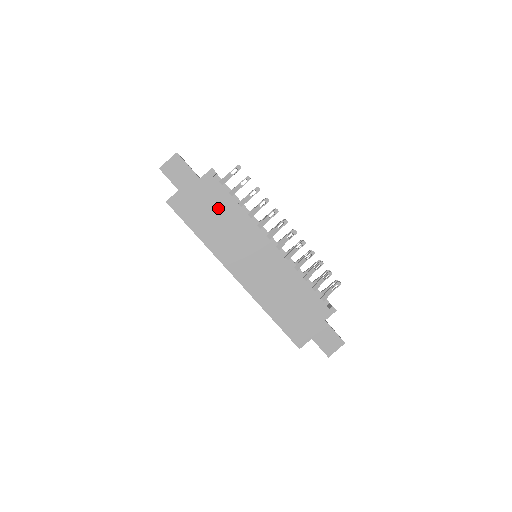
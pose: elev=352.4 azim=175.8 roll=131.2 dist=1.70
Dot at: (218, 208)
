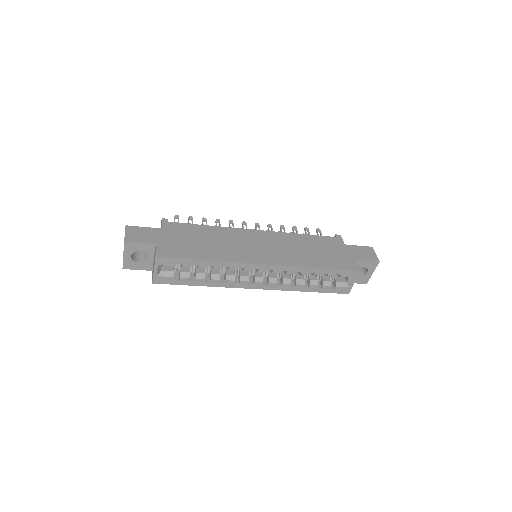
Dot at: (196, 235)
